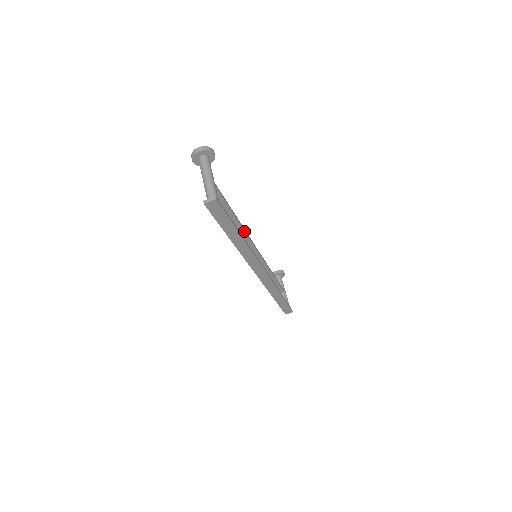
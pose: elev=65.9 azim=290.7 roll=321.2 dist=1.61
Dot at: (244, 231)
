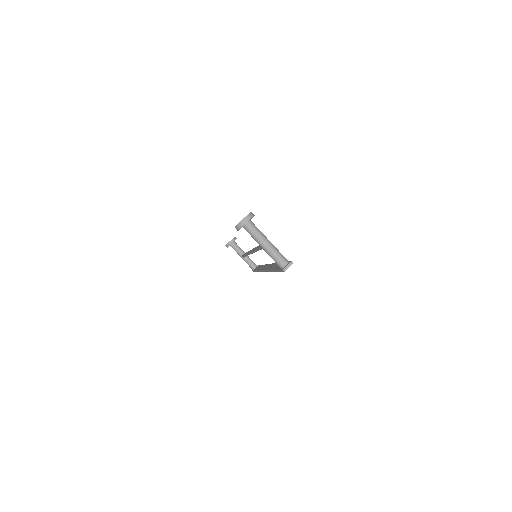
Dot at: occluded
